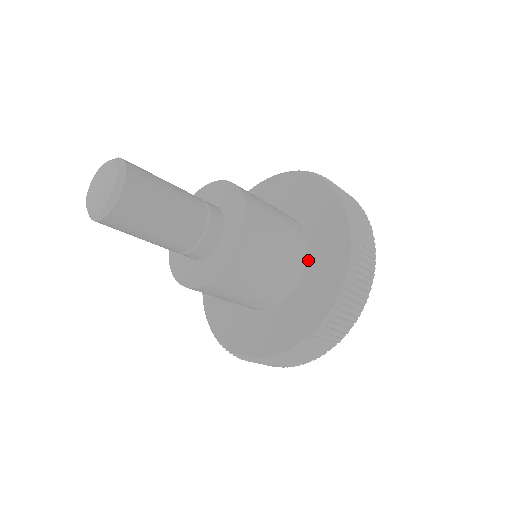
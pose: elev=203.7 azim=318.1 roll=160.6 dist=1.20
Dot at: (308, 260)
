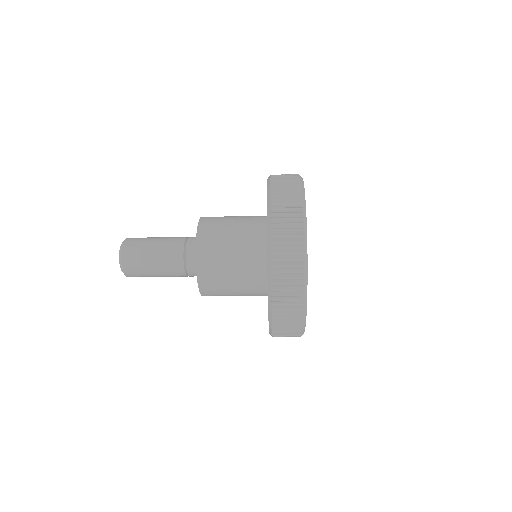
Dot at: occluded
